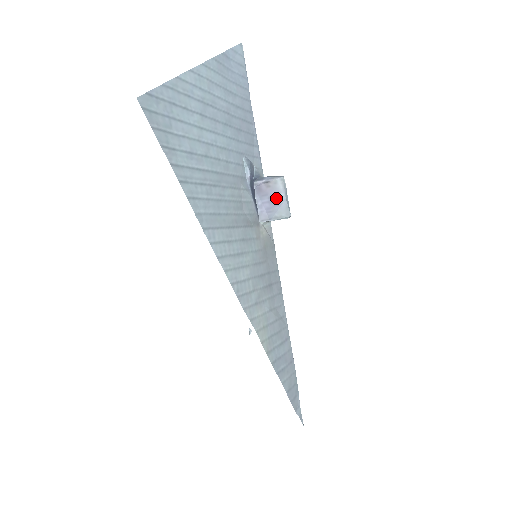
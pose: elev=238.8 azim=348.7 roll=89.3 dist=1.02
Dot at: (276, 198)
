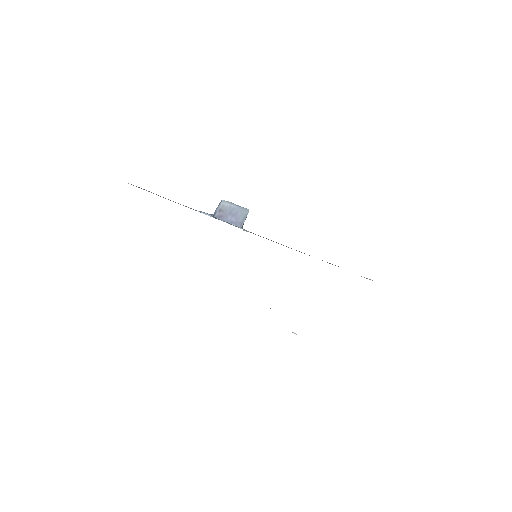
Dot at: (233, 211)
